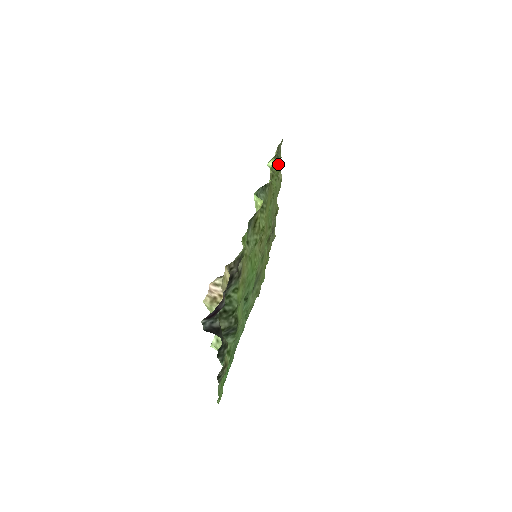
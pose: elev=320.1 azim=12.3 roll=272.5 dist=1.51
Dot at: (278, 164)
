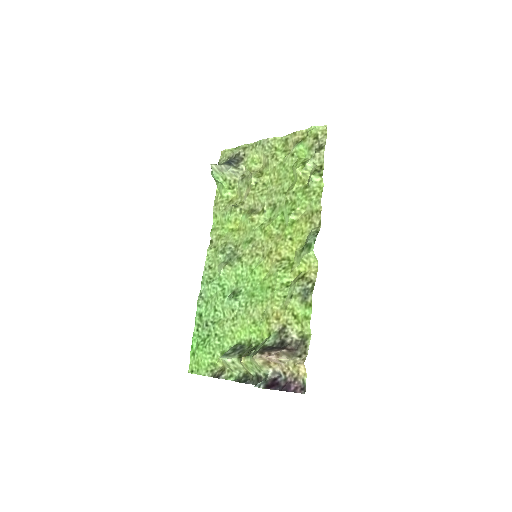
Dot at: (309, 160)
